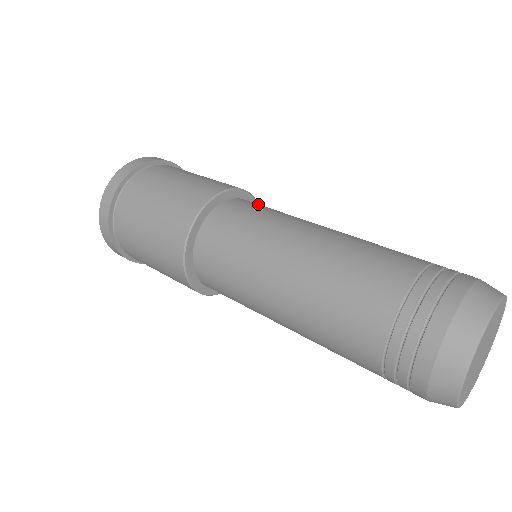
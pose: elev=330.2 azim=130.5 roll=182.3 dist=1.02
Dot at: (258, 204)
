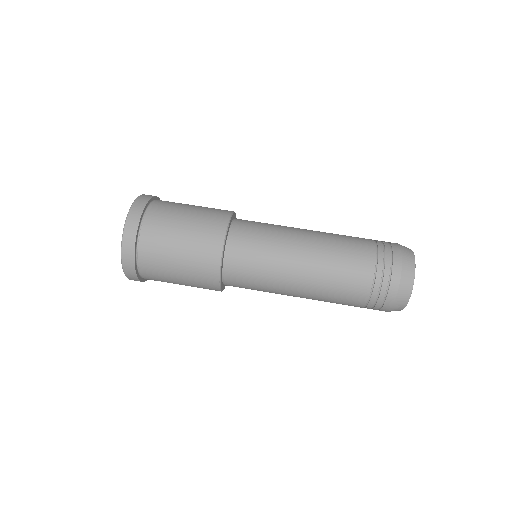
Dot at: (246, 231)
